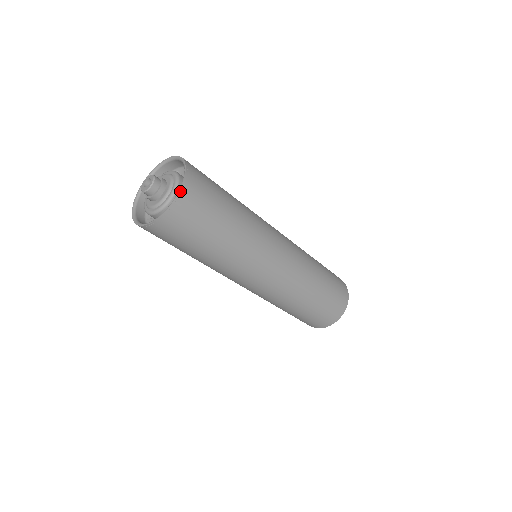
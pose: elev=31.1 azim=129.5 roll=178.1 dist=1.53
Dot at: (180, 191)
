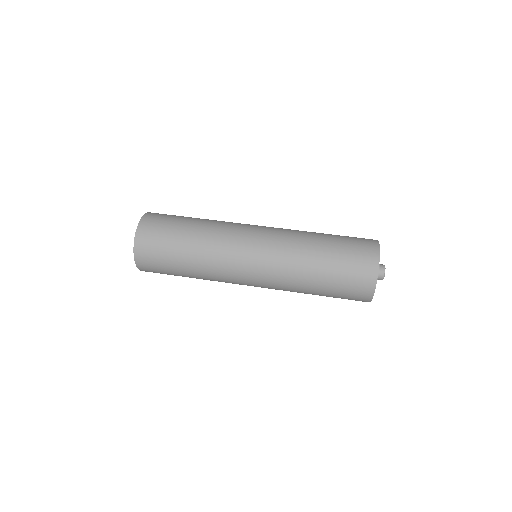
Dot at: (135, 260)
